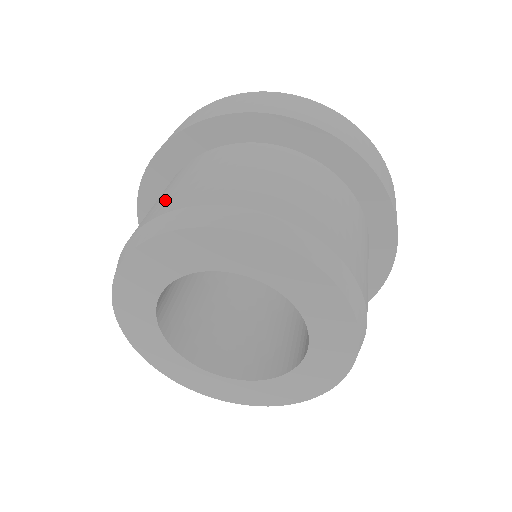
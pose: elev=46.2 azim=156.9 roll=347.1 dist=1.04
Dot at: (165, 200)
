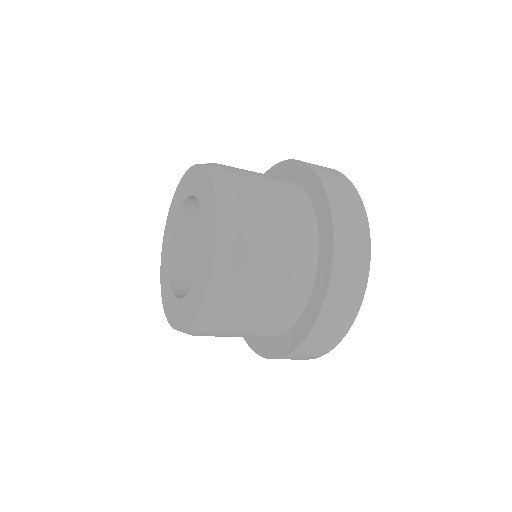
Dot at: occluded
